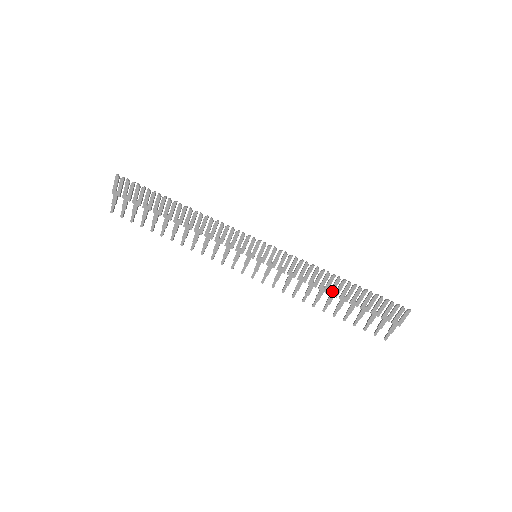
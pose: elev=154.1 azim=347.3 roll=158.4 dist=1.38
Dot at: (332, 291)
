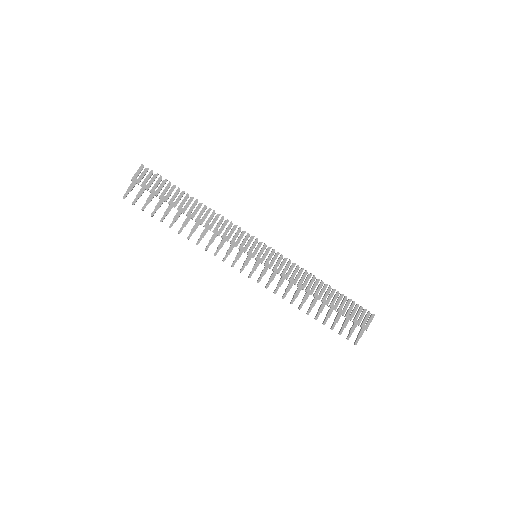
Dot at: (316, 294)
